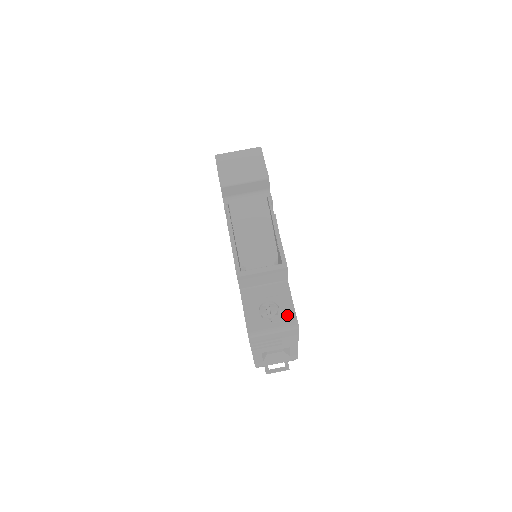
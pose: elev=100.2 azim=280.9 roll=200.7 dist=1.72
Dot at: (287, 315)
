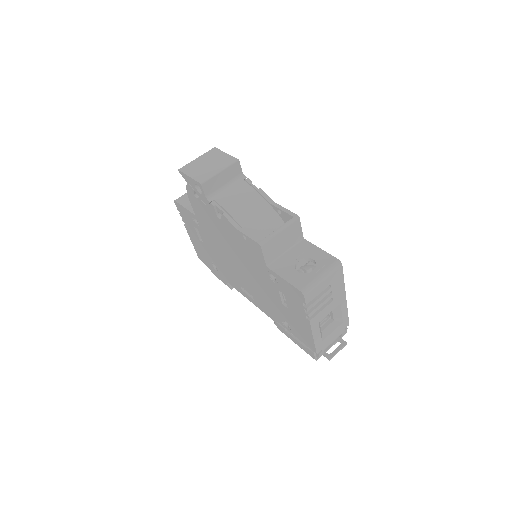
Dot at: (324, 260)
